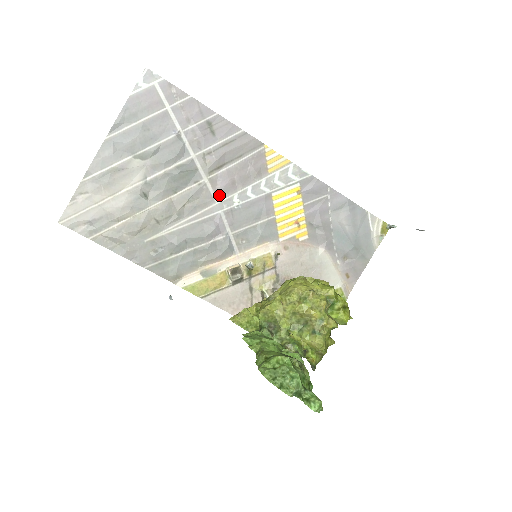
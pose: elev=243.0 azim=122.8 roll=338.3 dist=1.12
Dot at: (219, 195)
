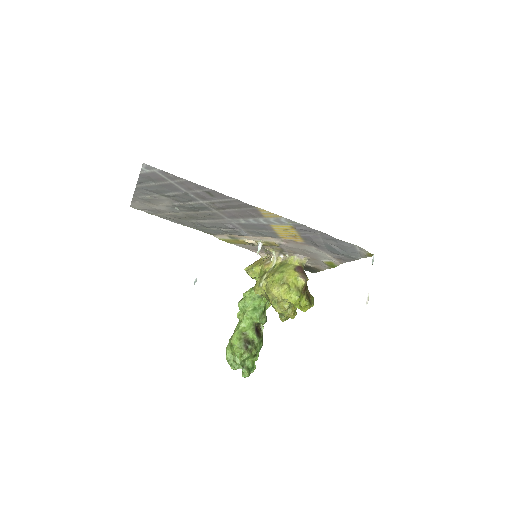
Dot at: (229, 217)
